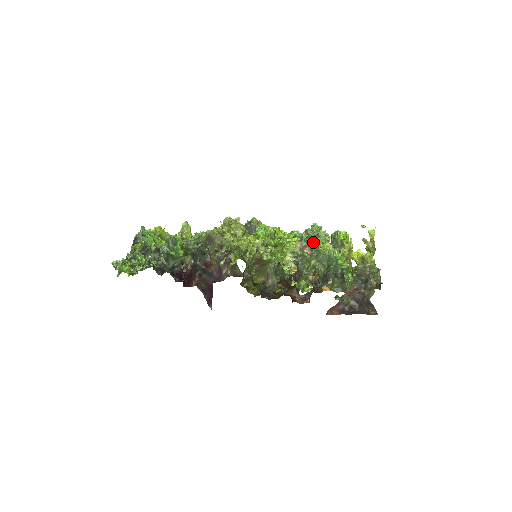
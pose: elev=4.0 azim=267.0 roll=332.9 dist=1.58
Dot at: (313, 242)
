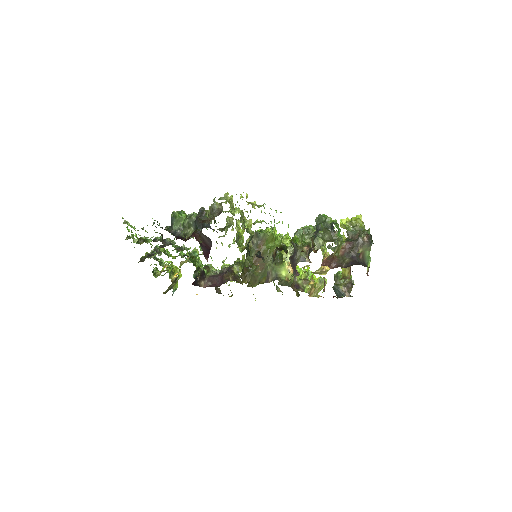
Dot at: (306, 226)
